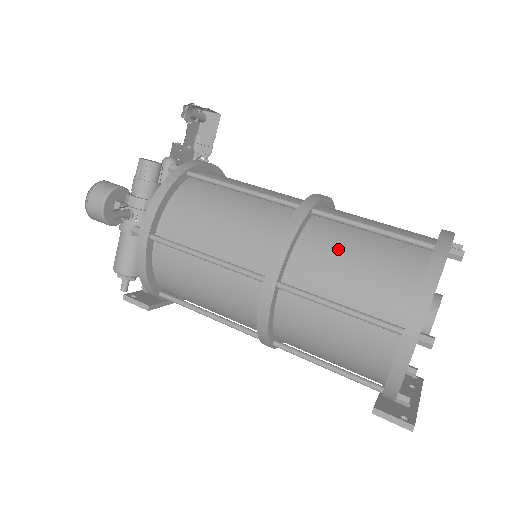
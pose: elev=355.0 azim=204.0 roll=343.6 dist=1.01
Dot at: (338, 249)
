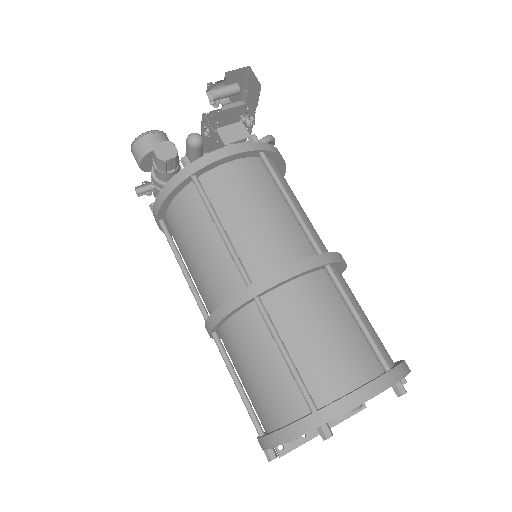
Dot at: (252, 349)
